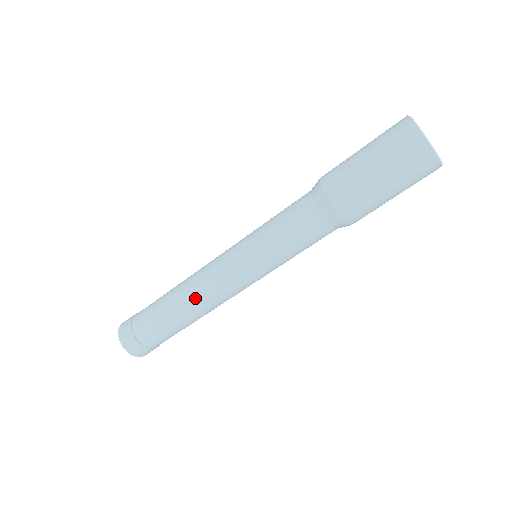
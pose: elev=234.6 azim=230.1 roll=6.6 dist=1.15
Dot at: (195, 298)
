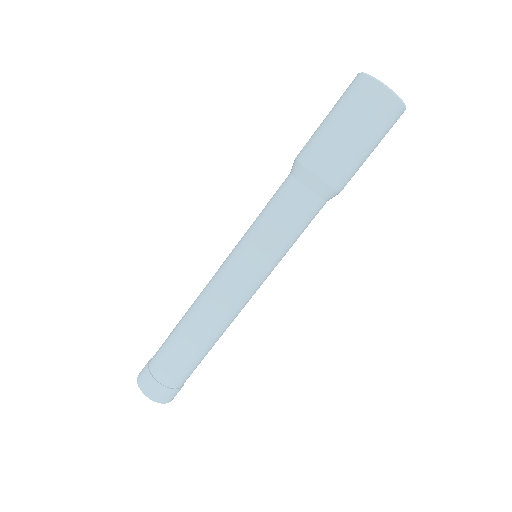
Dot at: (196, 300)
